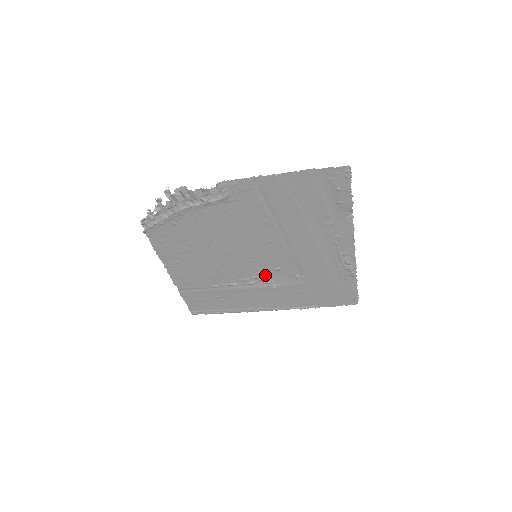
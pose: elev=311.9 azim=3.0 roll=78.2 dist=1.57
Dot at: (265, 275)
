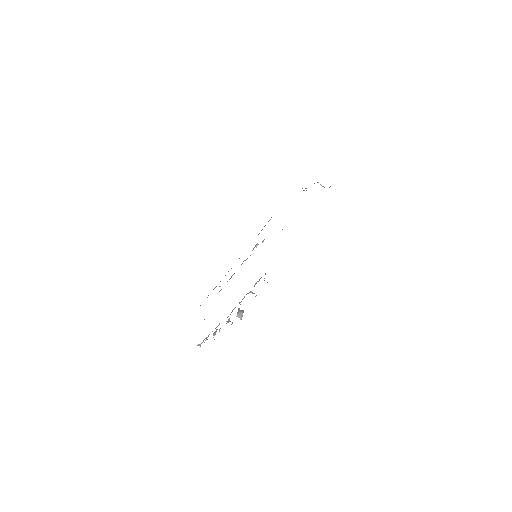
Dot at: occluded
